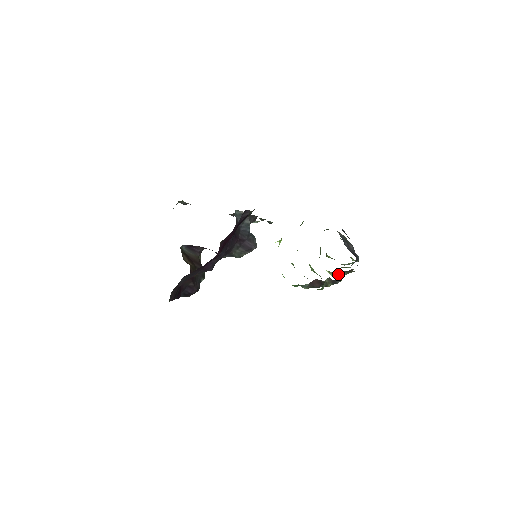
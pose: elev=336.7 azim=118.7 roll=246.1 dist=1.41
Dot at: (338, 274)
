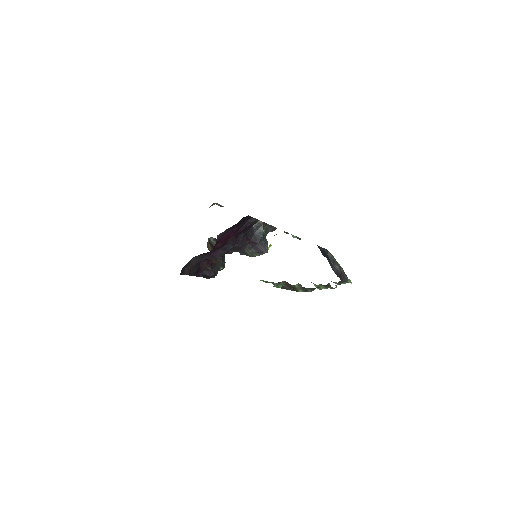
Dot at: (318, 286)
